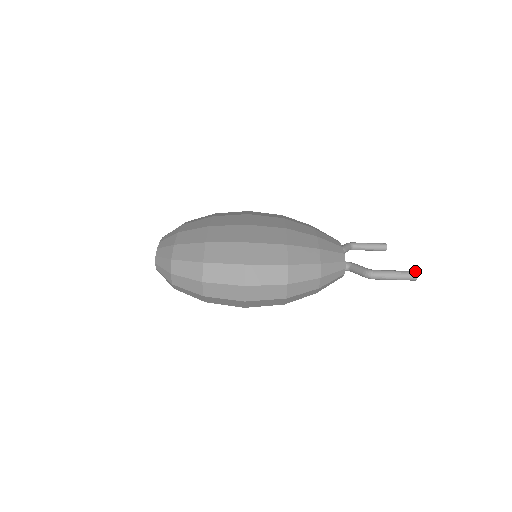
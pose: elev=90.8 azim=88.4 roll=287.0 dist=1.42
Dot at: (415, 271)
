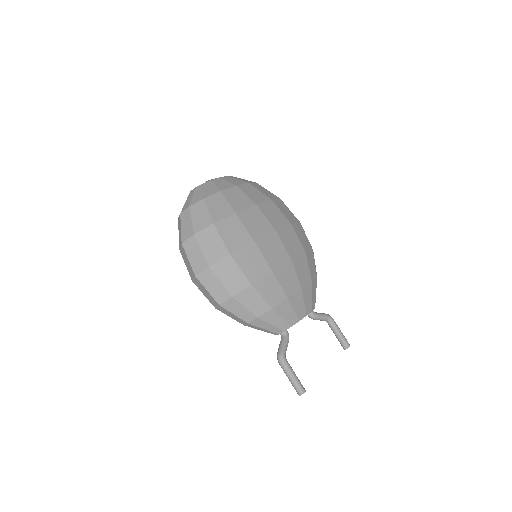
Dot at: (305, 391)
